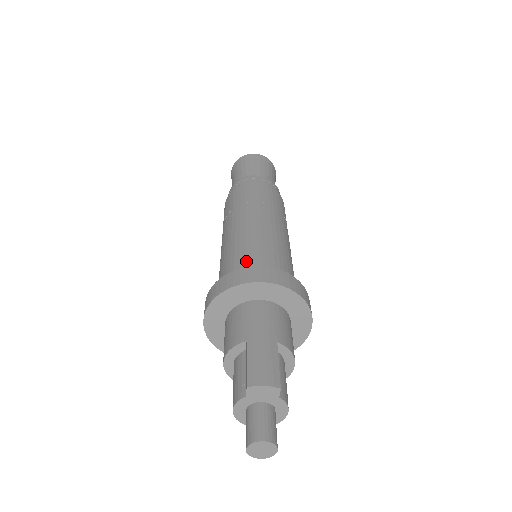
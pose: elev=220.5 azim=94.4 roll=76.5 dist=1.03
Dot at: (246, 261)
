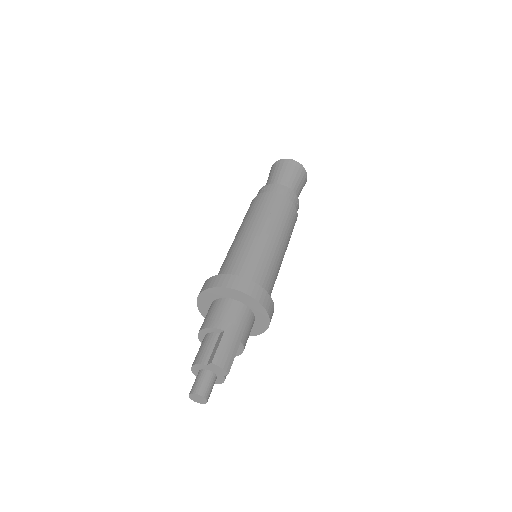
Dot at: (251, 270)
